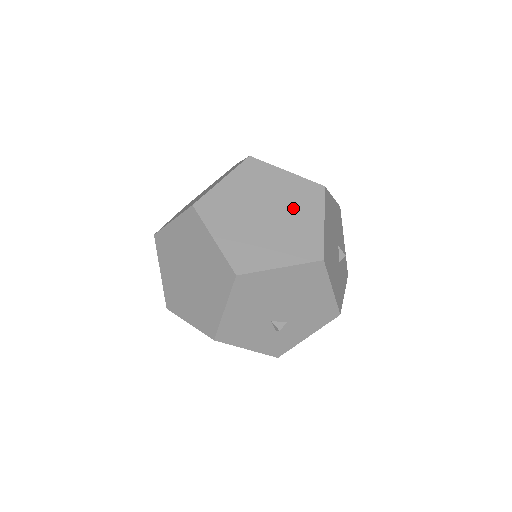
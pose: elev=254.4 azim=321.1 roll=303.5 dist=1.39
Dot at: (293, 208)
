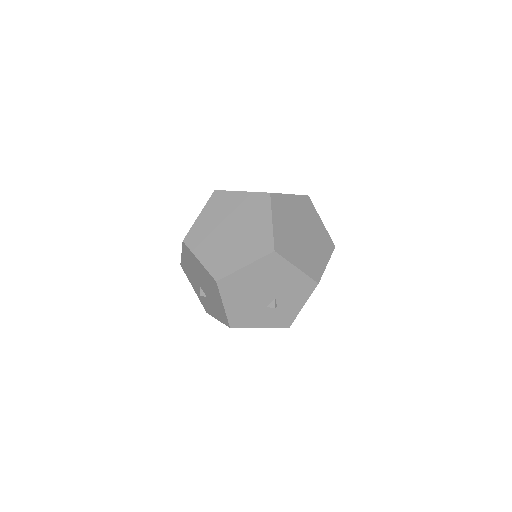
Dot at: (244, 242)
